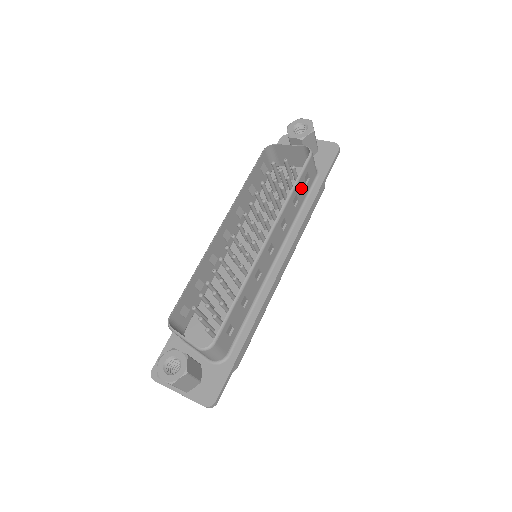
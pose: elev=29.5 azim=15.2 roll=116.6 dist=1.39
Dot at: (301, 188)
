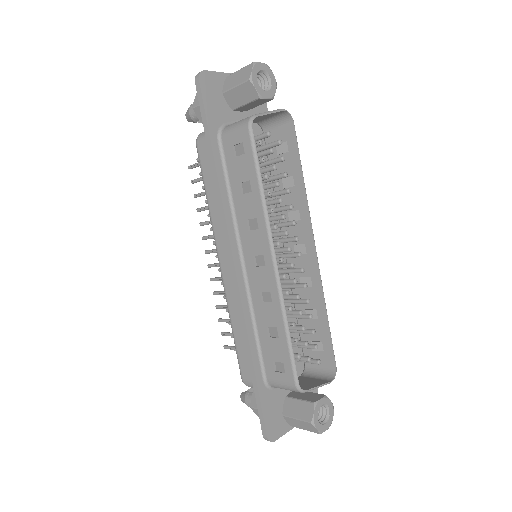
Dot at: (288, 164)
